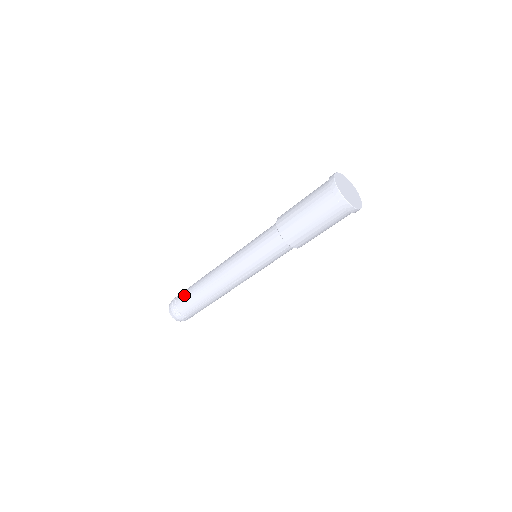
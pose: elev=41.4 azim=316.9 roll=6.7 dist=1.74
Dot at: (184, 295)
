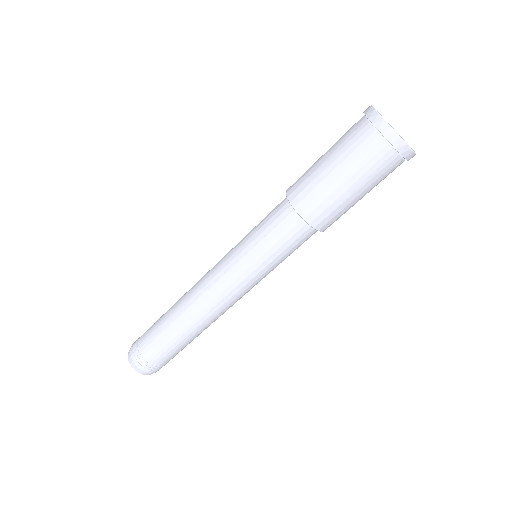
Dot at: occluded
